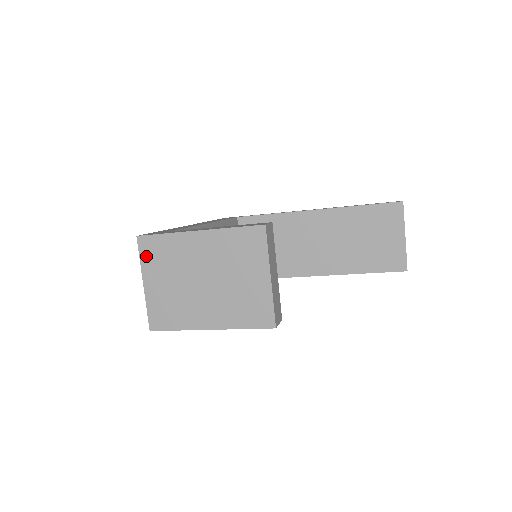
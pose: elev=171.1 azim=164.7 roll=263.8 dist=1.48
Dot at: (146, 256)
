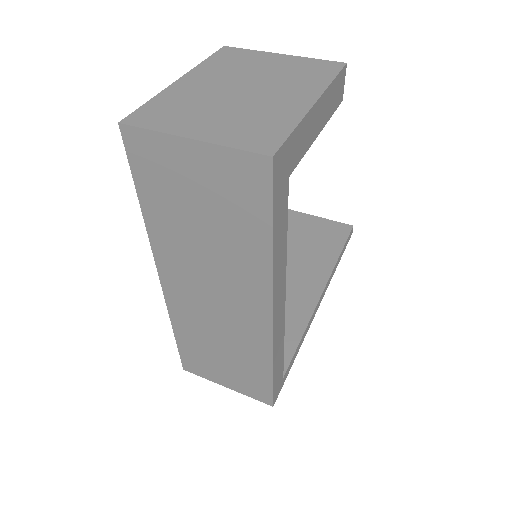
Dot at: (155, 123)
